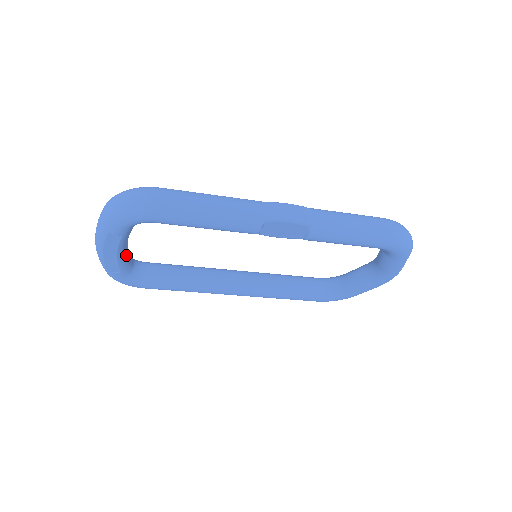
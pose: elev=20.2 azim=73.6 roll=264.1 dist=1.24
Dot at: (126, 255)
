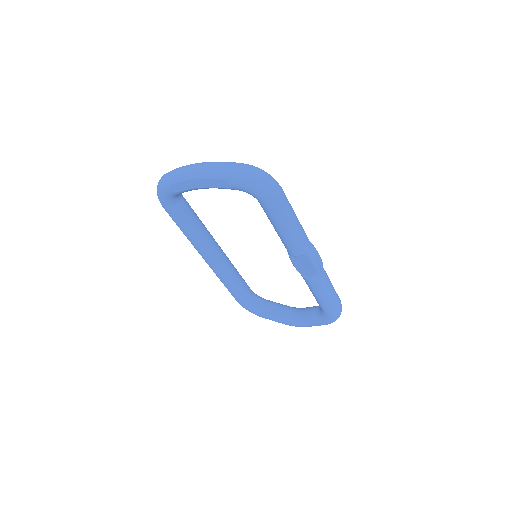
Dot at: occluded
